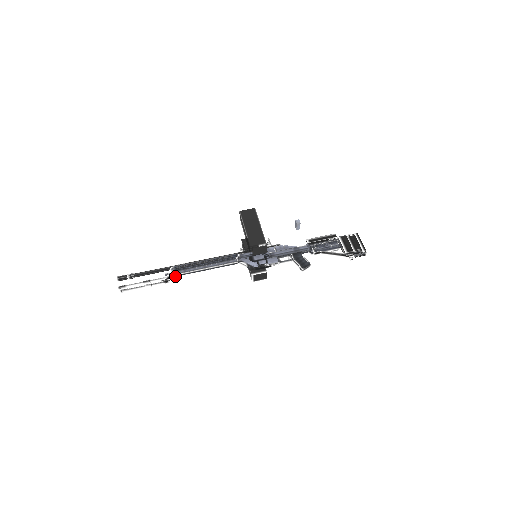
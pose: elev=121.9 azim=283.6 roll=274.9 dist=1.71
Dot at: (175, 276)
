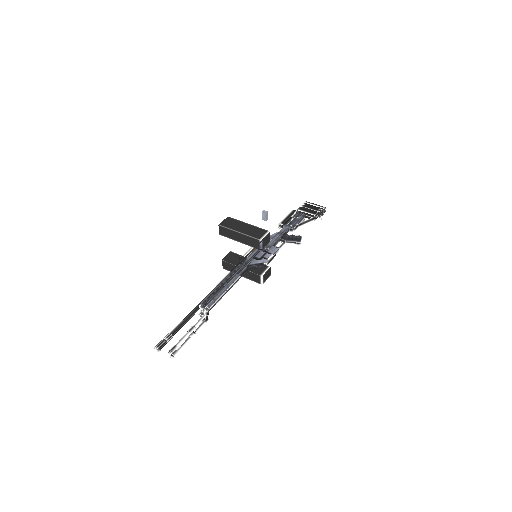
Dot at: (208, 311)
